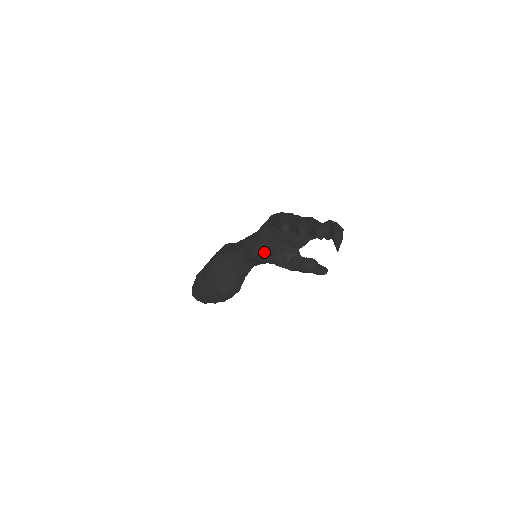
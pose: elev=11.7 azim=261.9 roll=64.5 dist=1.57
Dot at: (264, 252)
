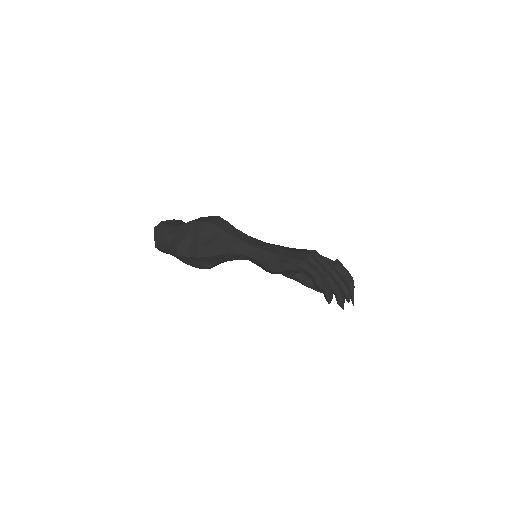
Dot at: (279, 273)
